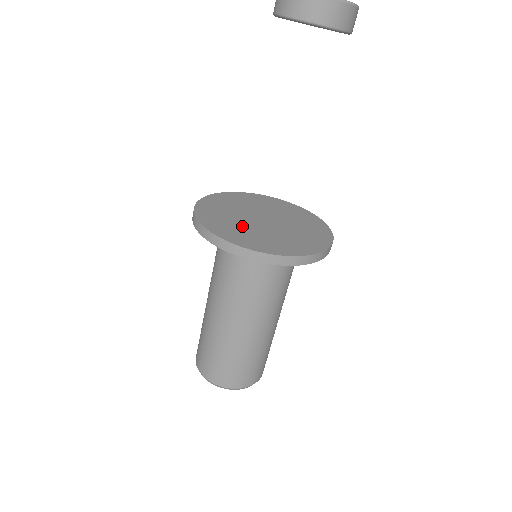
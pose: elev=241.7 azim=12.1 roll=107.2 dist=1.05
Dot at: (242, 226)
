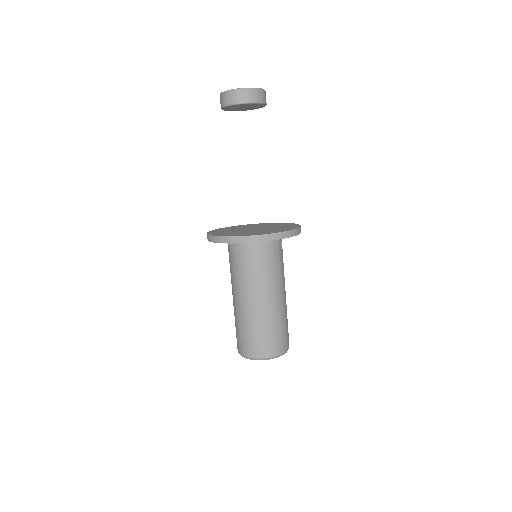
Dot at: (232, 231)
